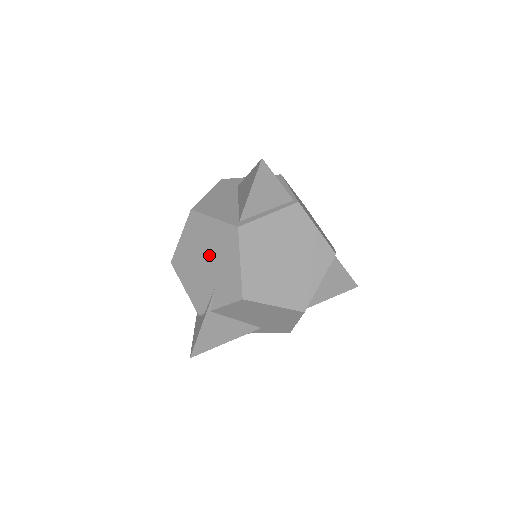
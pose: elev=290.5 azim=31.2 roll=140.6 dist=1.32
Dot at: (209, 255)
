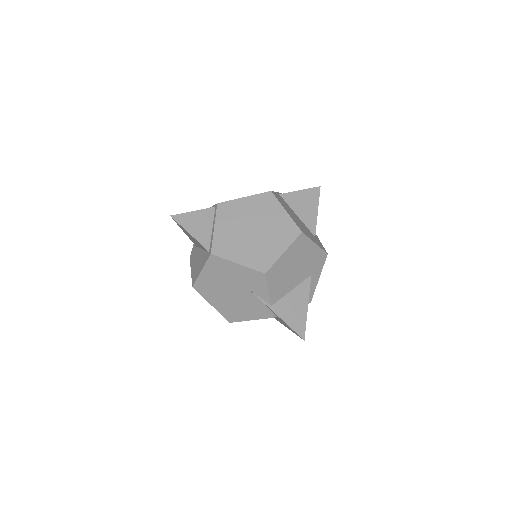
Dot at: (228, 287)
